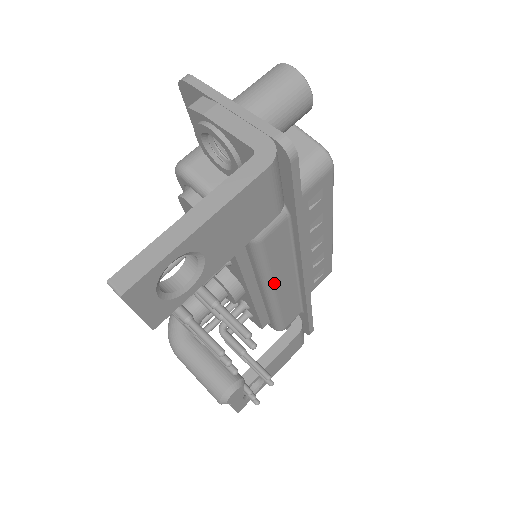
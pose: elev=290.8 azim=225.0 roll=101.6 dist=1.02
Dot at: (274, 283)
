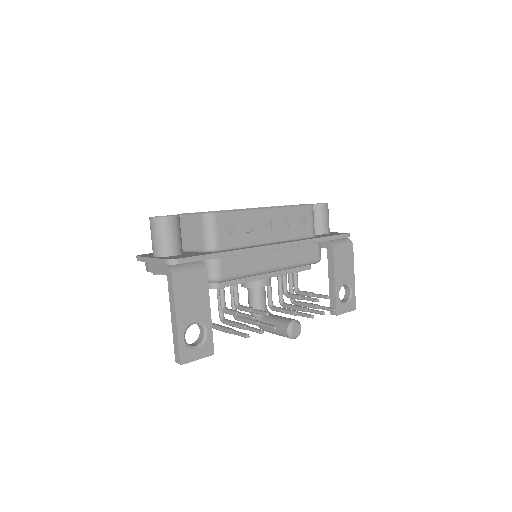
Dot at: (264, 269)
